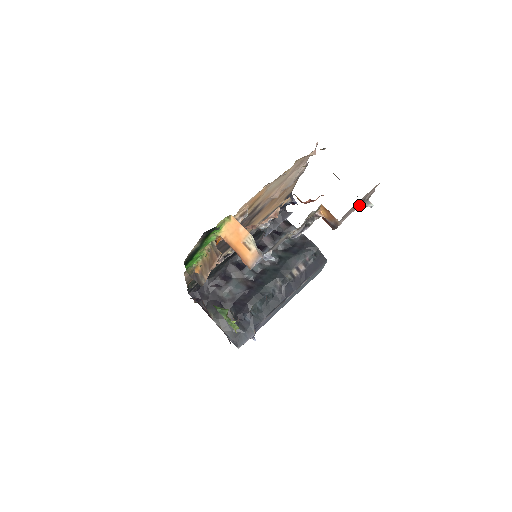
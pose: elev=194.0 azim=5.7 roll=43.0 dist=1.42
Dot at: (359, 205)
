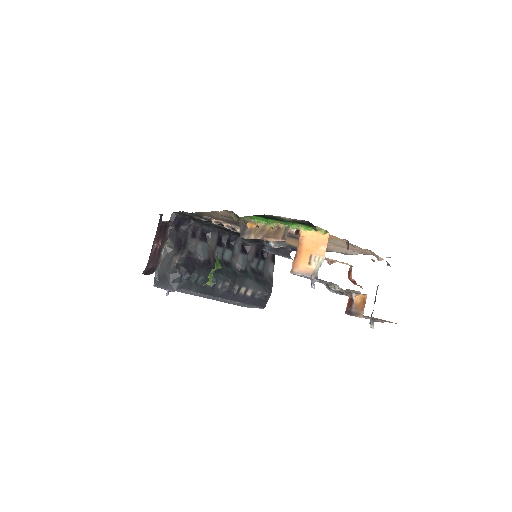
Dot at: (370, 319)
